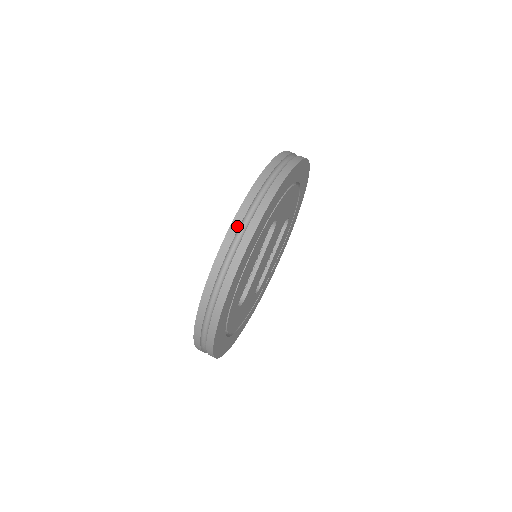
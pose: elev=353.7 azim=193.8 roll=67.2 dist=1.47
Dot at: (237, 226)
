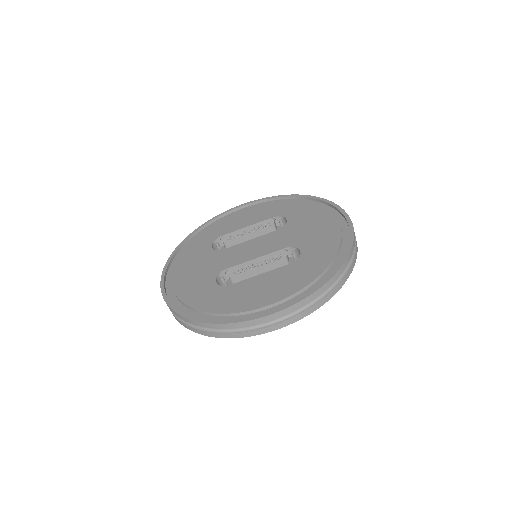
Dot at: (309, 301)
